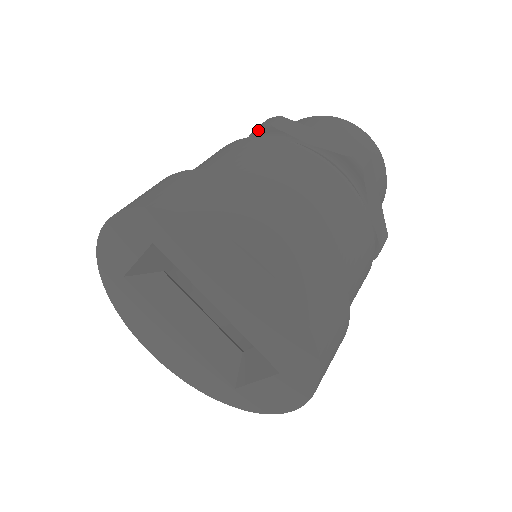
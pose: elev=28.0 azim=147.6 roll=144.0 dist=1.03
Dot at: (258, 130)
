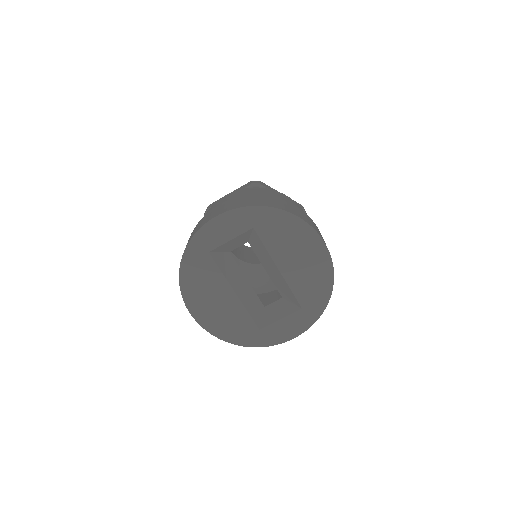
Dot at: (252, 185)
